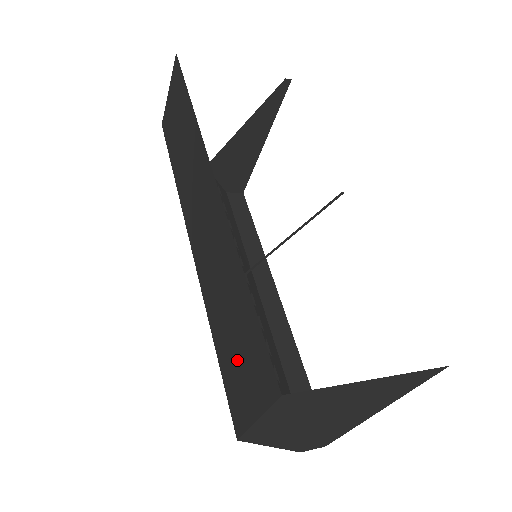
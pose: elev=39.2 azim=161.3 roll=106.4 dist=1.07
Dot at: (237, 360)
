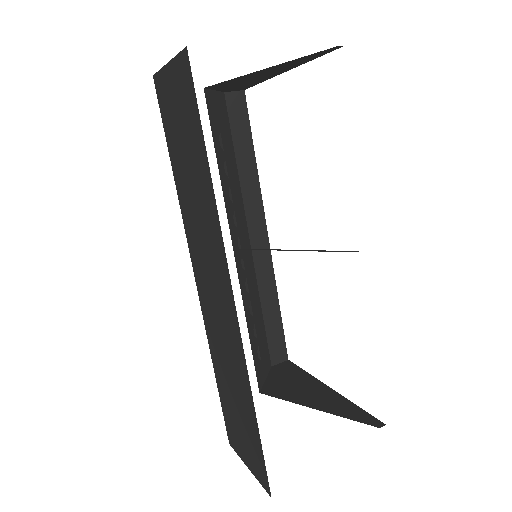
Dot at: (237, 424)
